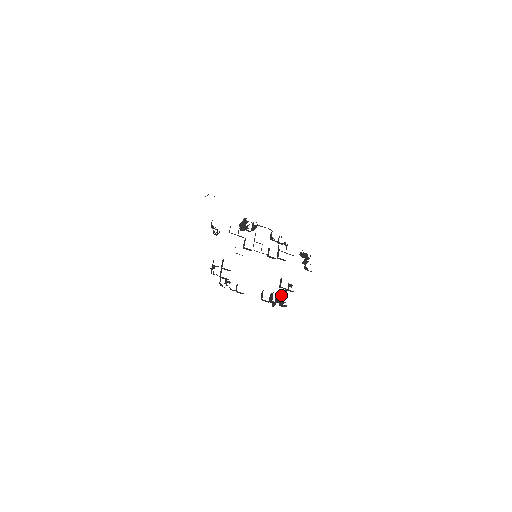
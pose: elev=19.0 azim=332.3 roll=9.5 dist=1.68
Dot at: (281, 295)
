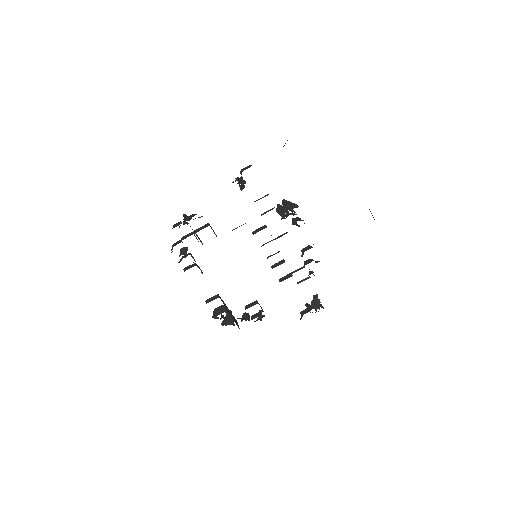
Dot at: (233, 320)
